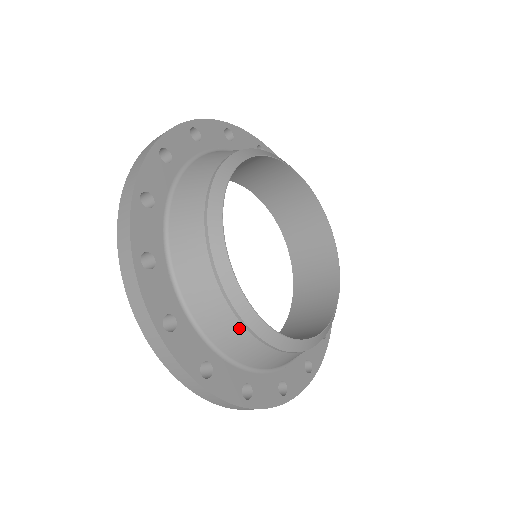
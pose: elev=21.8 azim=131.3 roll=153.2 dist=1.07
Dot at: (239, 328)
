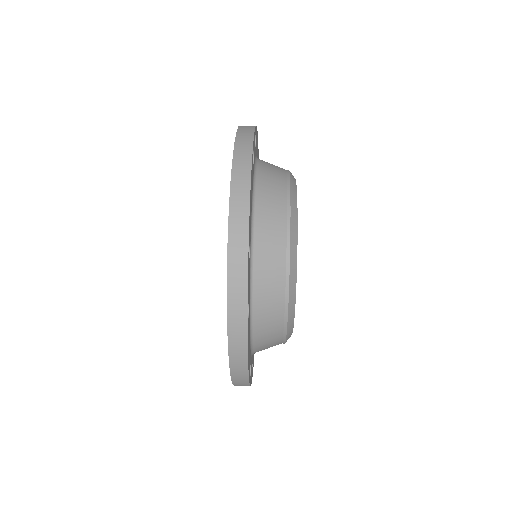
Dot at: occluded
